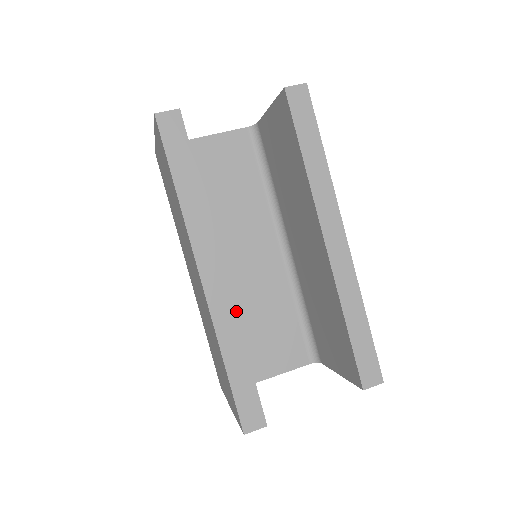
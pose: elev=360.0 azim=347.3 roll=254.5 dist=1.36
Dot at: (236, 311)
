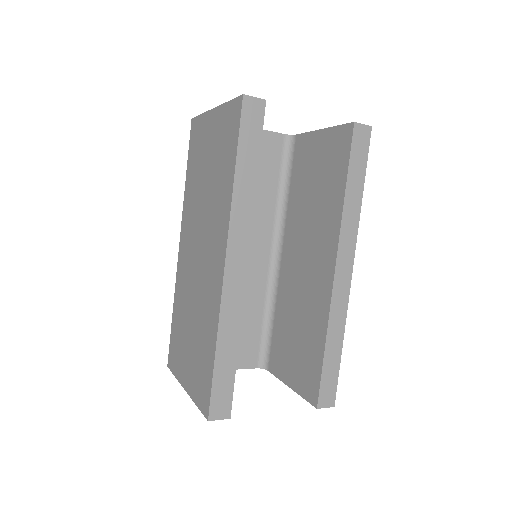
Dot at: occluded
